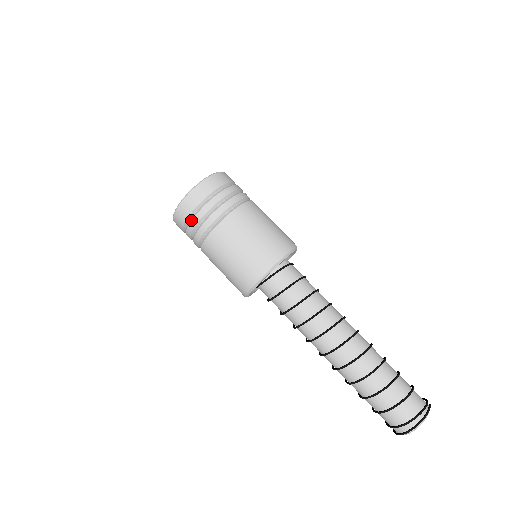
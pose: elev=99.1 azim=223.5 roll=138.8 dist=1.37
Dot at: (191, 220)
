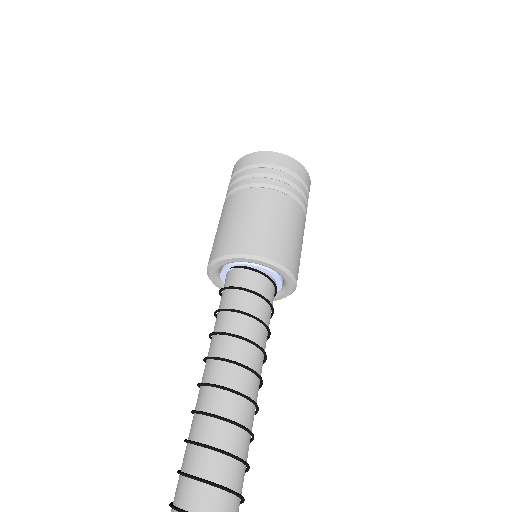
Dot at: (267, 167)
